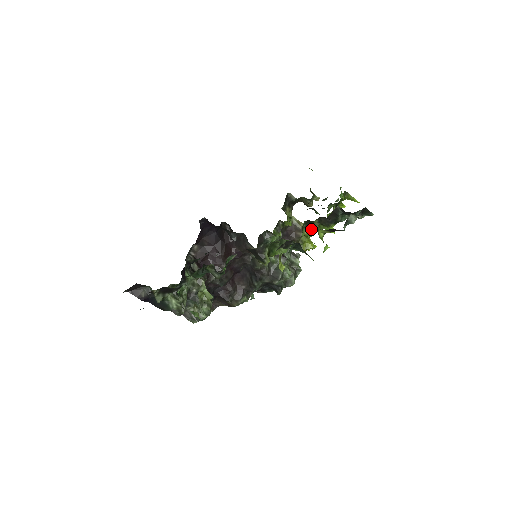
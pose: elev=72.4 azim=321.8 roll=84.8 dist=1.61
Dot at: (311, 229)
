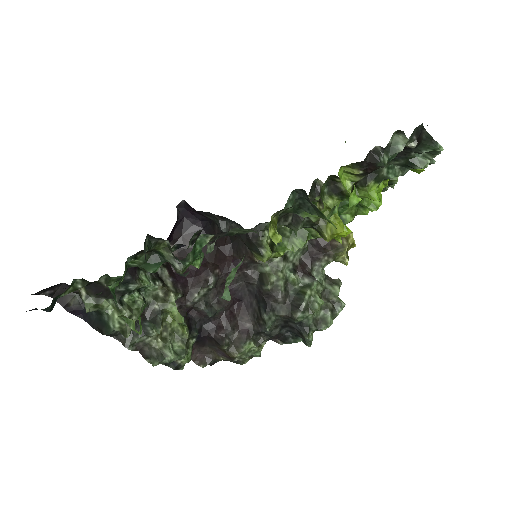
Dot at: (338, 197)
